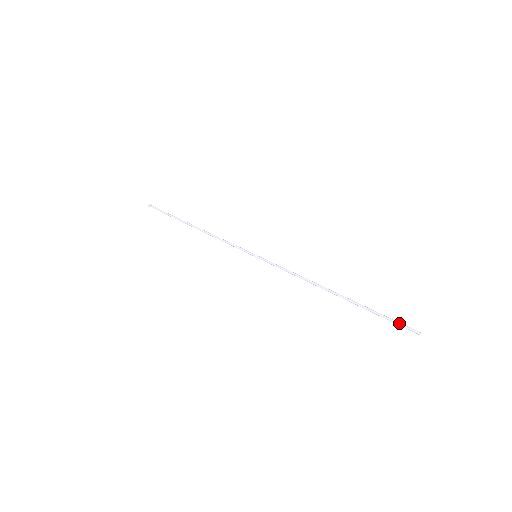
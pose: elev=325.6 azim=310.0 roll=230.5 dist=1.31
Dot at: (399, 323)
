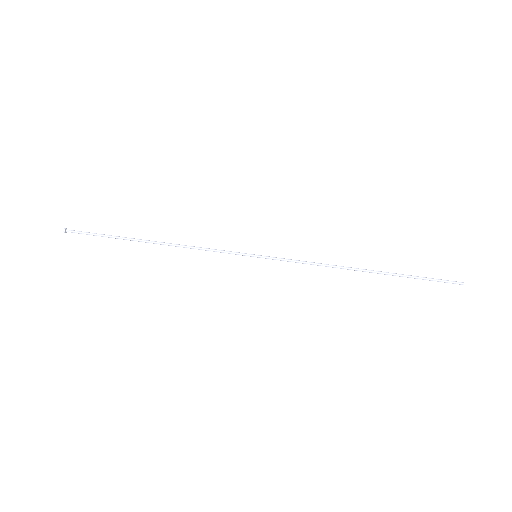
Dot at: (441, 279)
